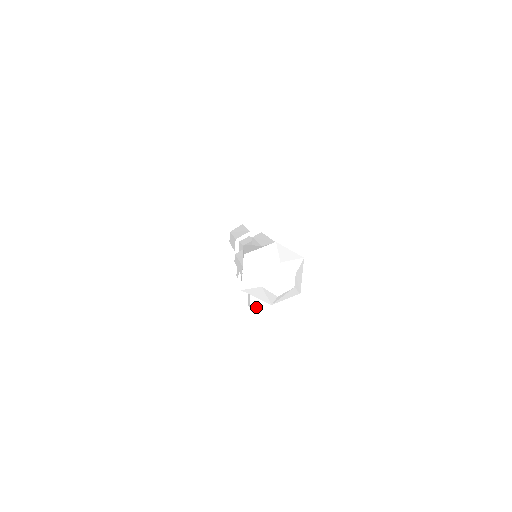
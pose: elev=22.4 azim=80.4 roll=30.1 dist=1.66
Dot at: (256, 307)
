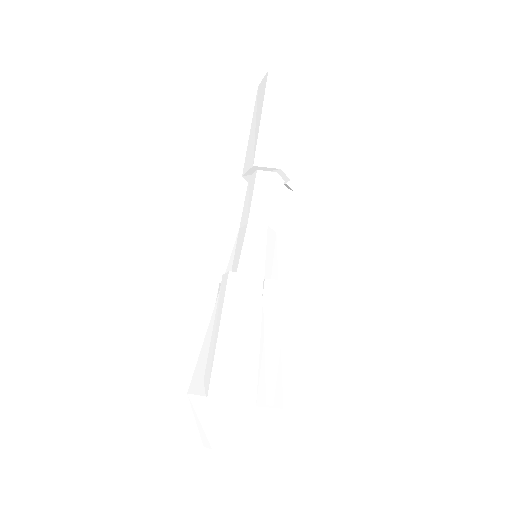
Dot at: occluded
